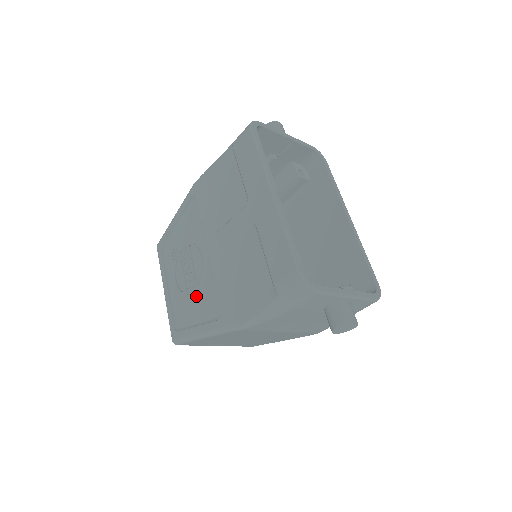
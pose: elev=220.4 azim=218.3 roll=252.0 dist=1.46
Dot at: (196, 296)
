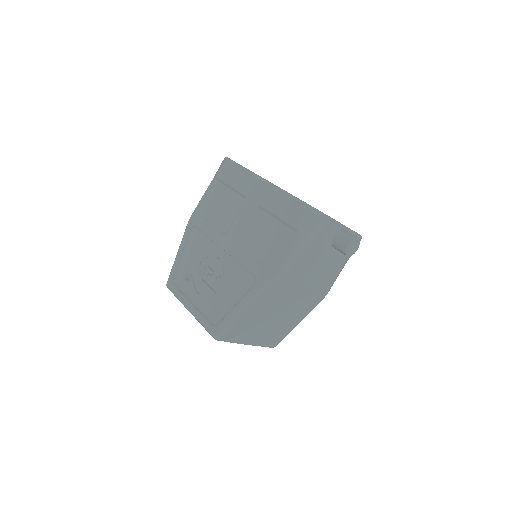
Dot at: (225, 287)
